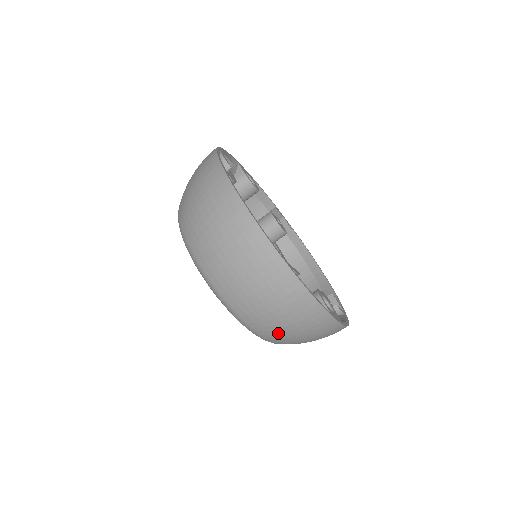
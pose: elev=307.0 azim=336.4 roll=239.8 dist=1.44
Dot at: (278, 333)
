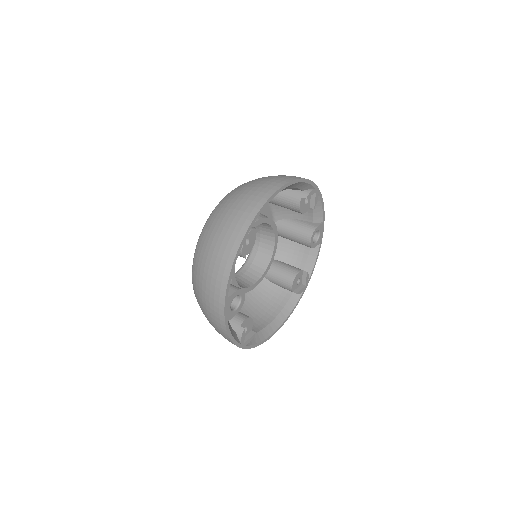
Dot at: (198, 273)
